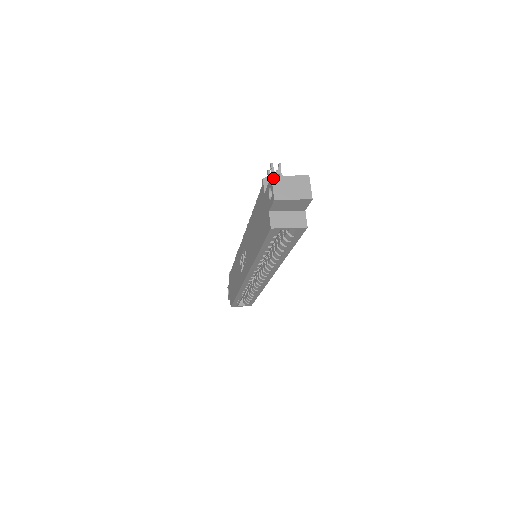
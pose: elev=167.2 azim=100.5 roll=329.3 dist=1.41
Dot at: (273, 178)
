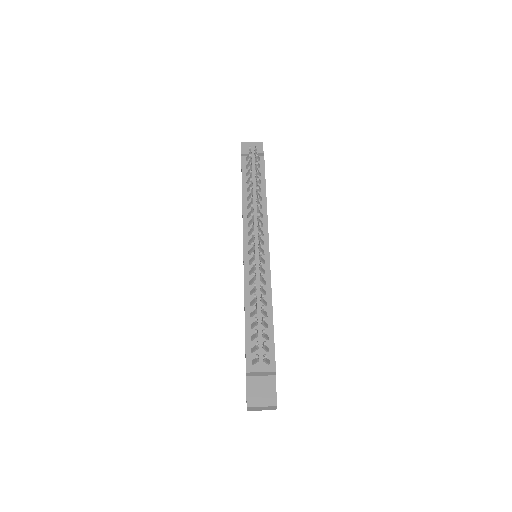
Dot at: (248, 408)
